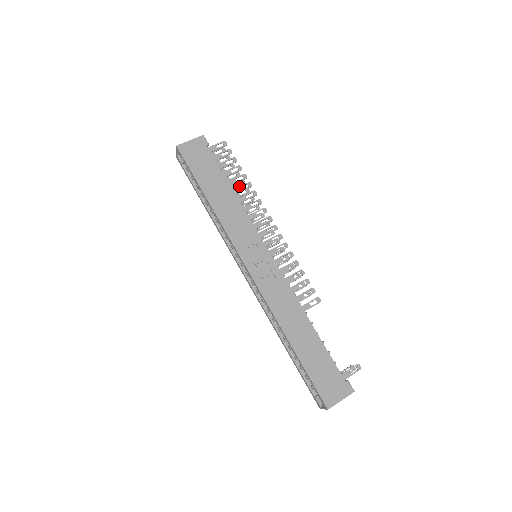
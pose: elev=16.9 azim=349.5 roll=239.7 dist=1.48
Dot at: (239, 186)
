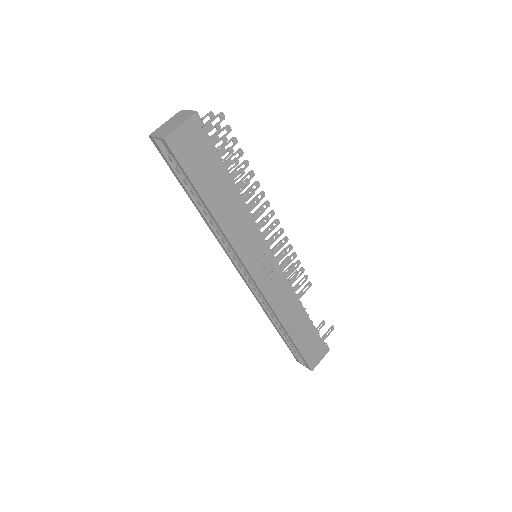
Dot at: (241, 179)
